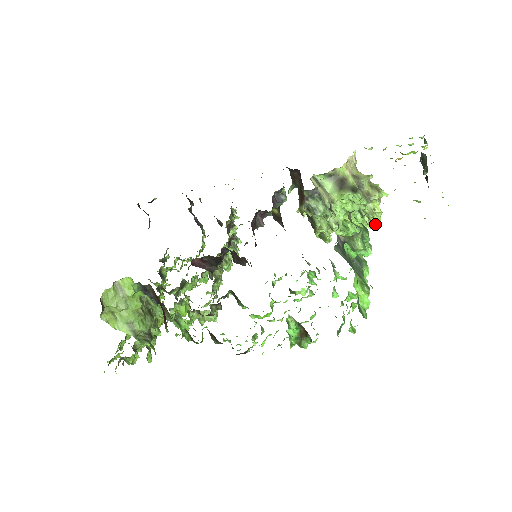
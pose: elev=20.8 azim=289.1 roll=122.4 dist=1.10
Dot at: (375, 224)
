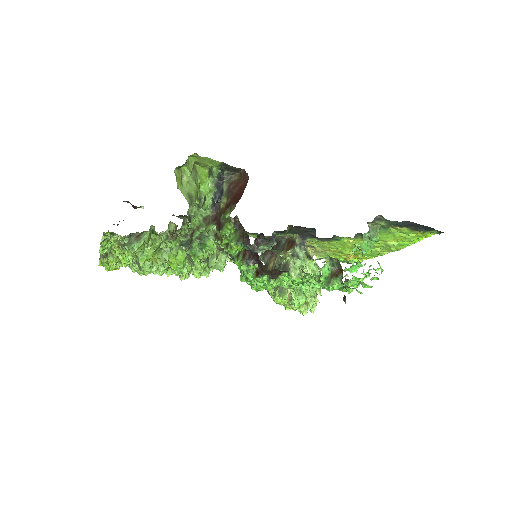
Dot at: (312, 309)
